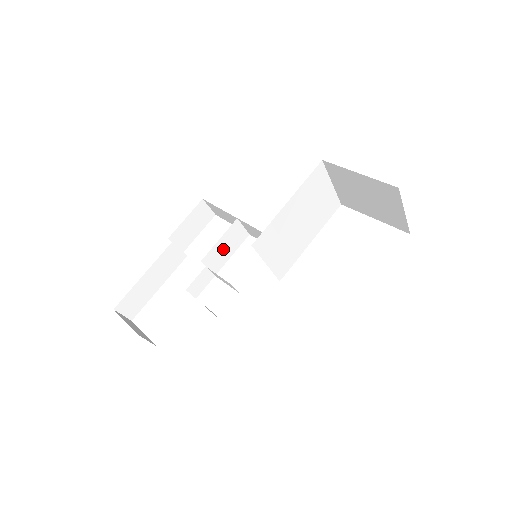
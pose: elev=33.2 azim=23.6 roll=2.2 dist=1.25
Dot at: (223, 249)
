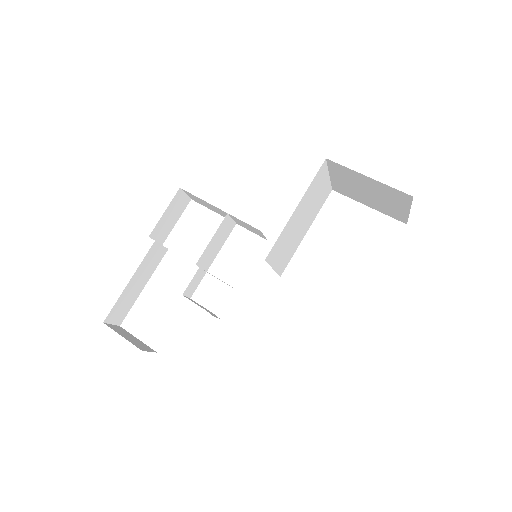
Dot at: (214, 246)
